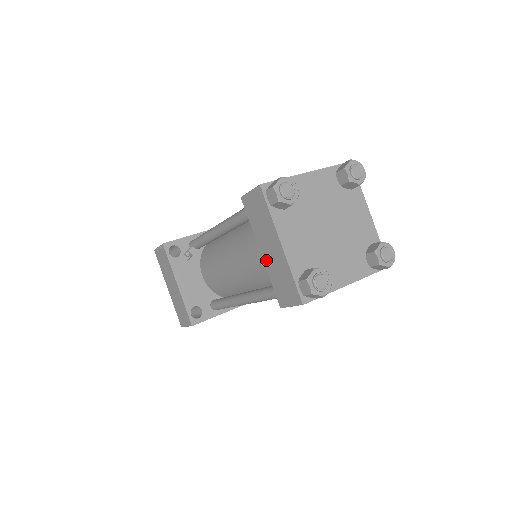
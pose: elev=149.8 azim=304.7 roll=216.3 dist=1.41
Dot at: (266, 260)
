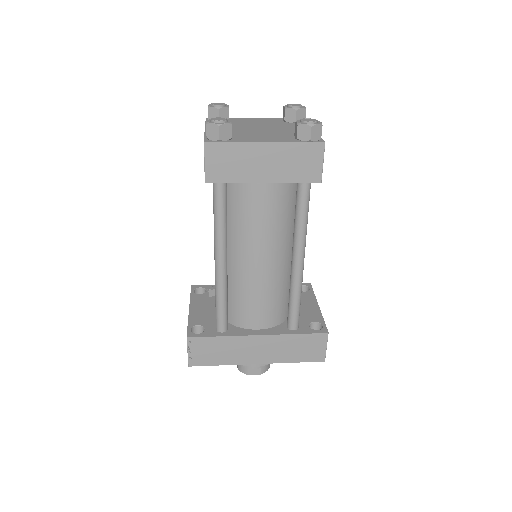
Dot at: occluded
